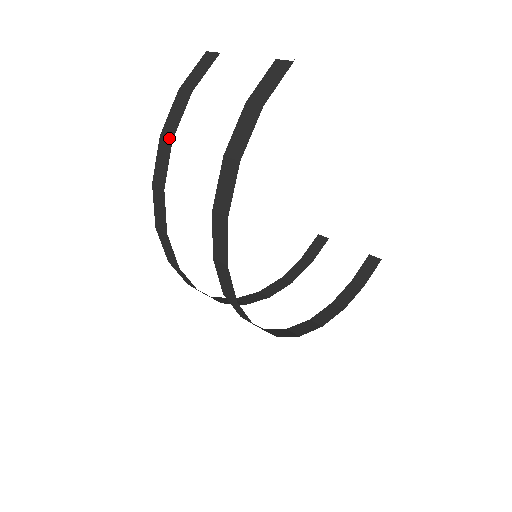
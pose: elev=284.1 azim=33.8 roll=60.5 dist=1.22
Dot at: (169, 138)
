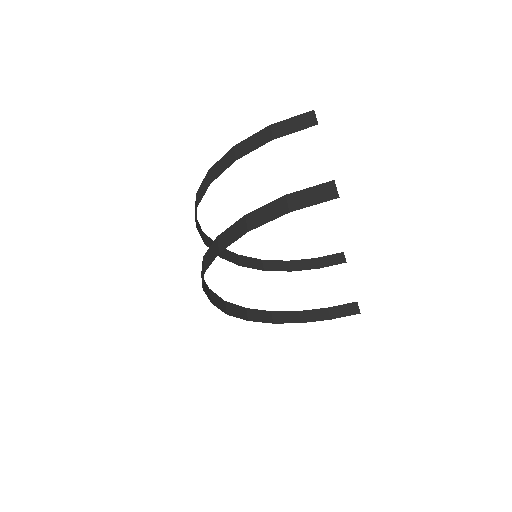
Dot at: (235, 156)
